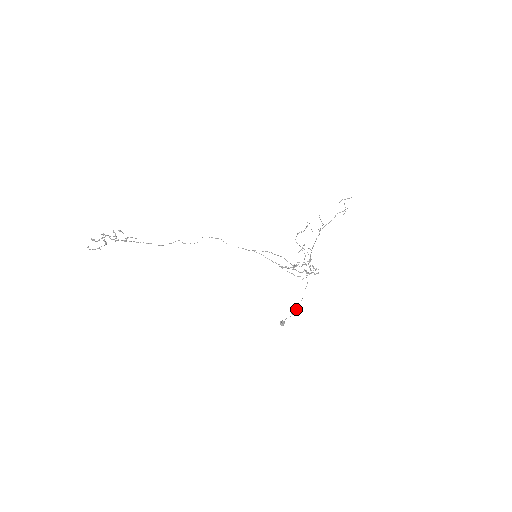
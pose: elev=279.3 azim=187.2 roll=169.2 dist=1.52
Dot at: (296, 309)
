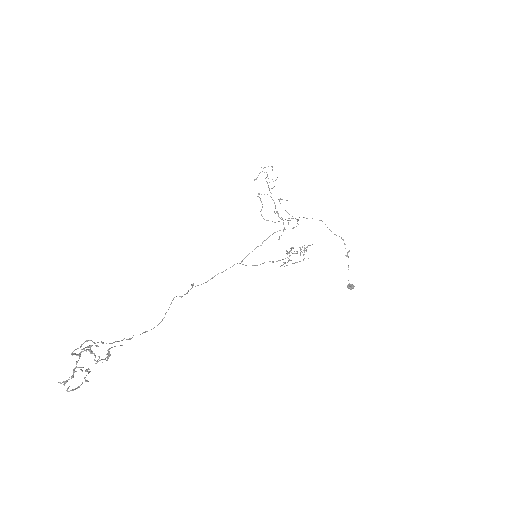
Dot at: occluded
